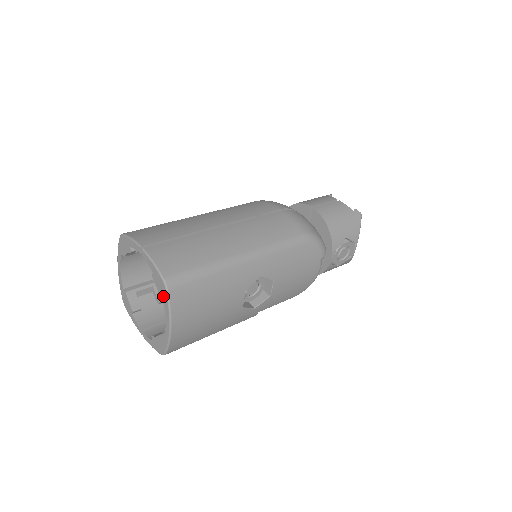
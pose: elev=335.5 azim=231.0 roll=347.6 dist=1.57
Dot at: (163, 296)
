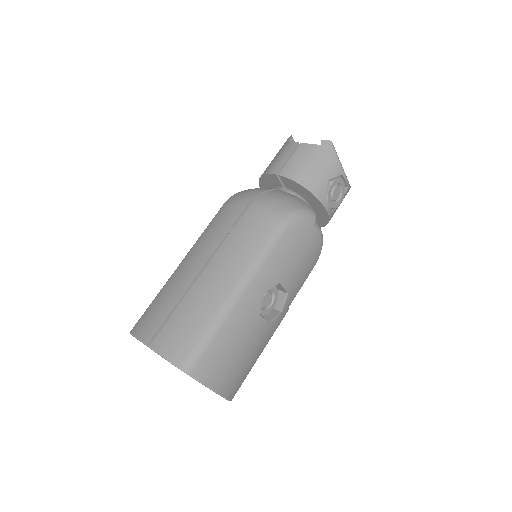
Dot at: occluded
